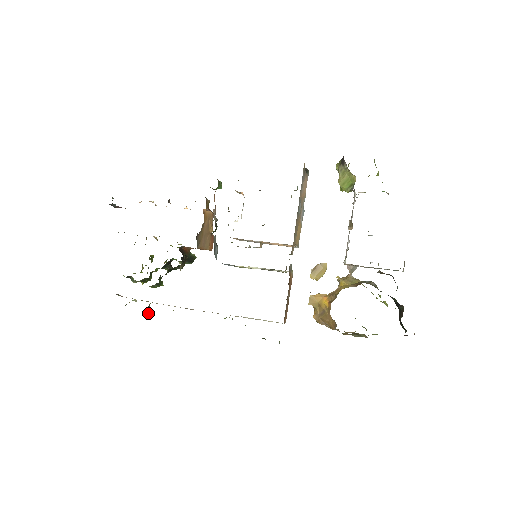
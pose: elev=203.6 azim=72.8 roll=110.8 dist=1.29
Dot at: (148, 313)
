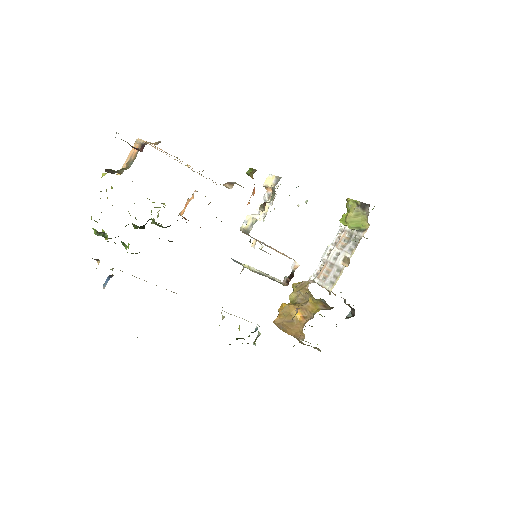
Dot at: occluded
